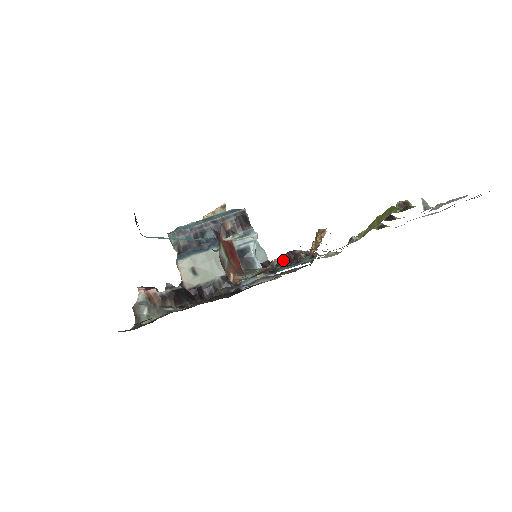
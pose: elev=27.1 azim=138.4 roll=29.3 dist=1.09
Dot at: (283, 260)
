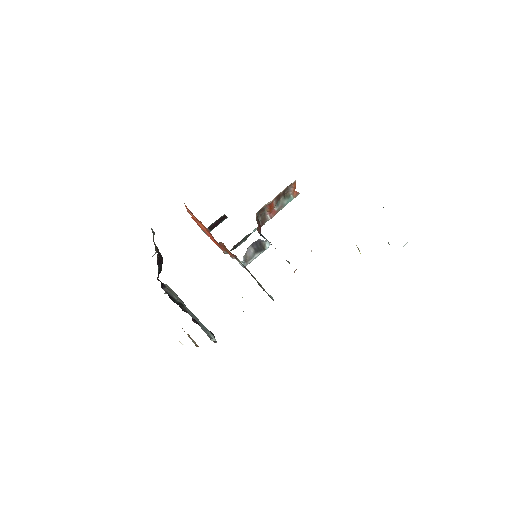
Dot at: occluded
